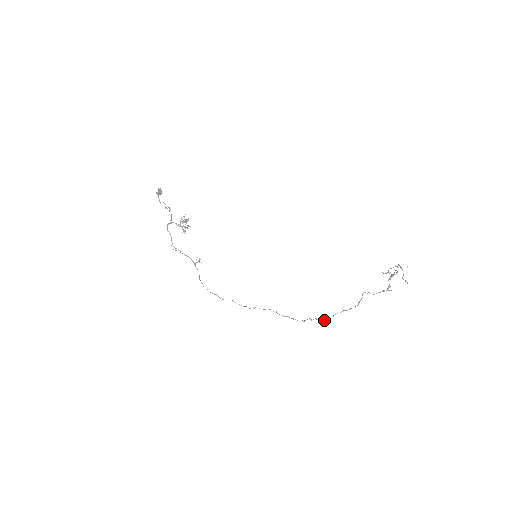
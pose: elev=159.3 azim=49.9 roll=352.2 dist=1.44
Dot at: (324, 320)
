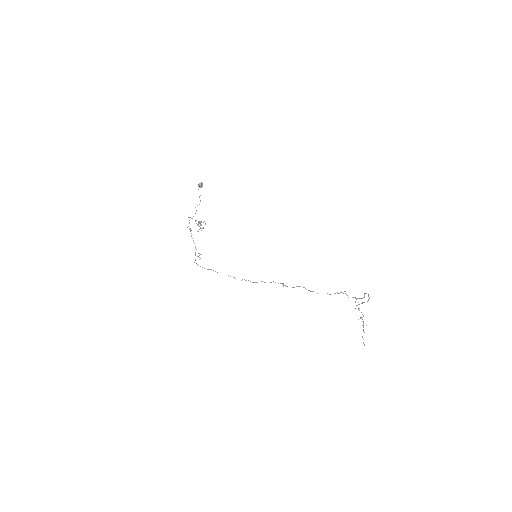
Dot at: (311, 291)
